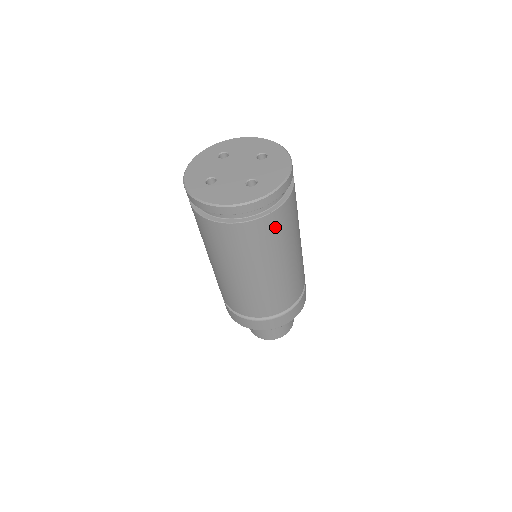
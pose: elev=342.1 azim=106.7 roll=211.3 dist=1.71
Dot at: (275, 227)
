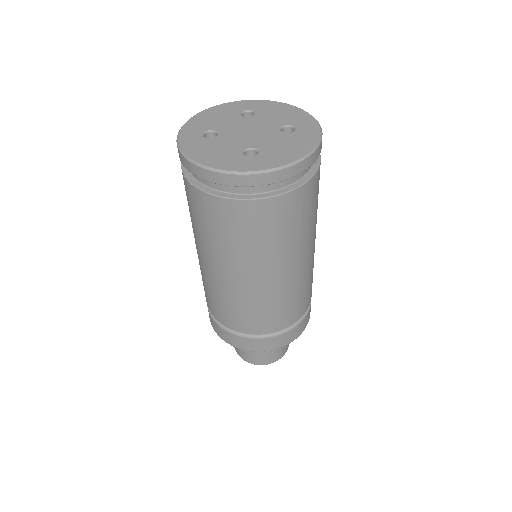
Dot at: (262, 221)
